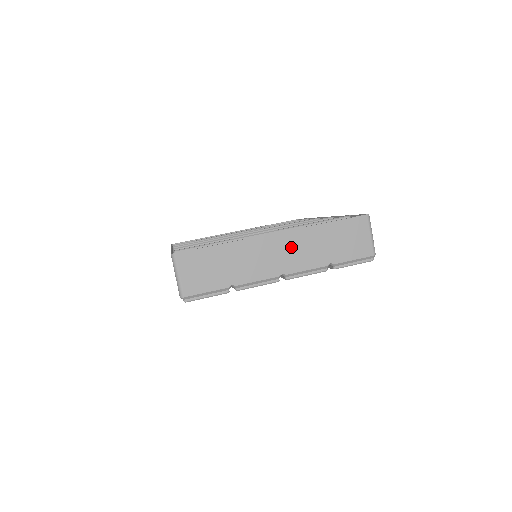
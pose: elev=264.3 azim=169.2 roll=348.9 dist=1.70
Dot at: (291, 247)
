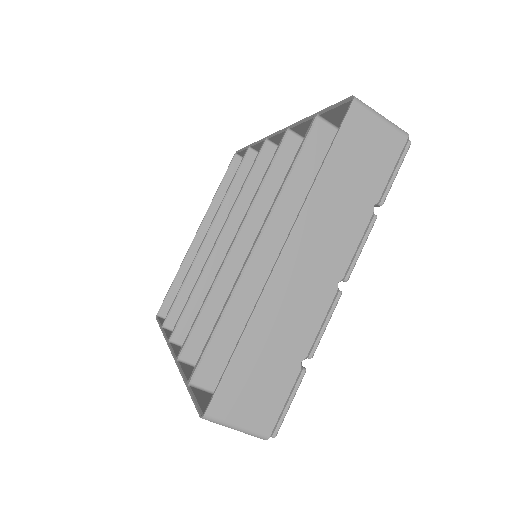
Dot at: (315, 245)
